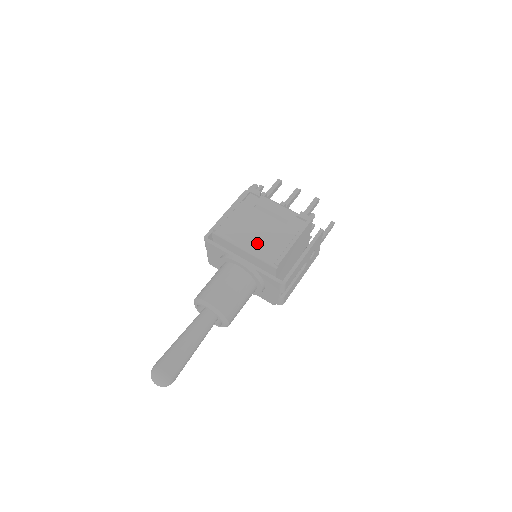
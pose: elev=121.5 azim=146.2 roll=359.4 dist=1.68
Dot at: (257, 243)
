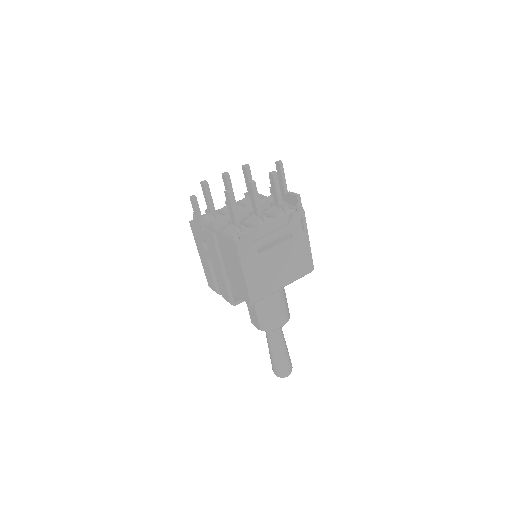
Dot at: (289, 274)
